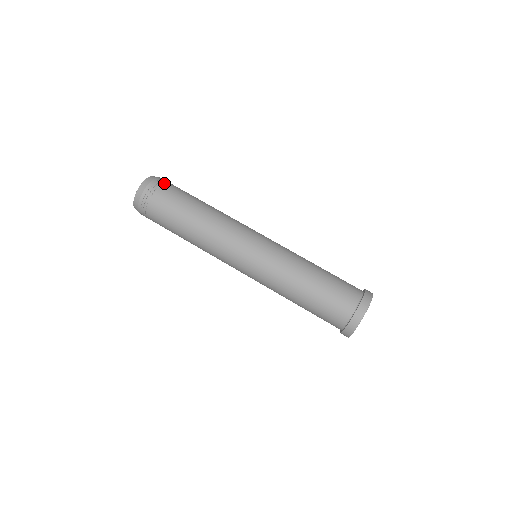
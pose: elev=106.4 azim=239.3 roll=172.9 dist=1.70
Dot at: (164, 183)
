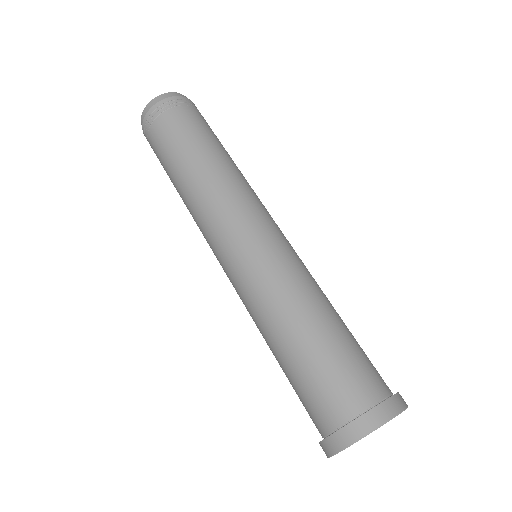
Dot at: (188, 106)
